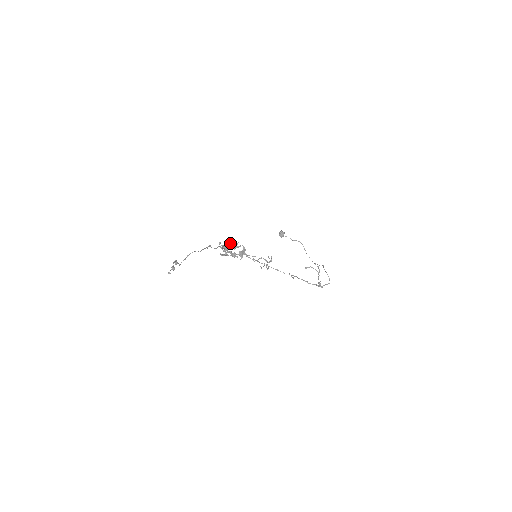
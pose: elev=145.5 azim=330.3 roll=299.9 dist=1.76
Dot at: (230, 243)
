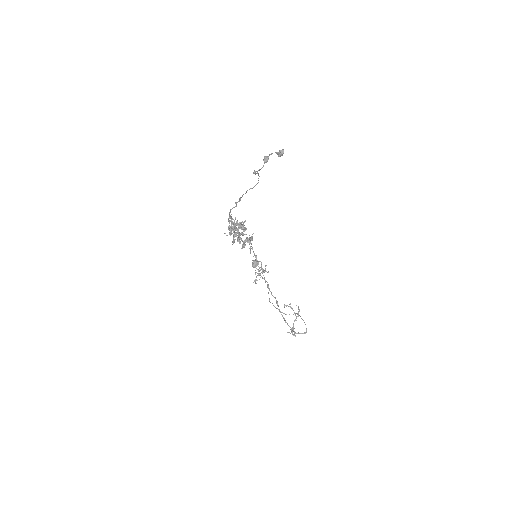
Dot at: (242, 222)
